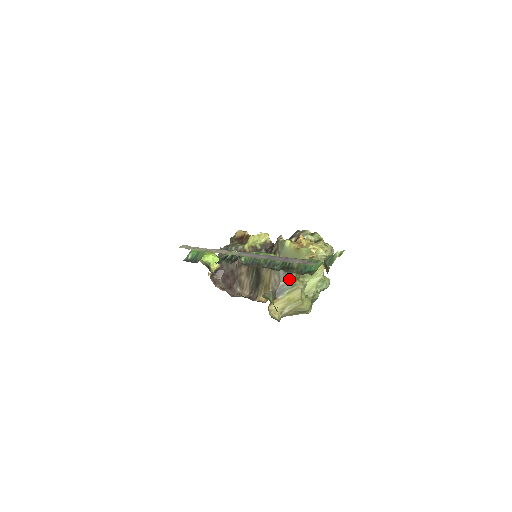
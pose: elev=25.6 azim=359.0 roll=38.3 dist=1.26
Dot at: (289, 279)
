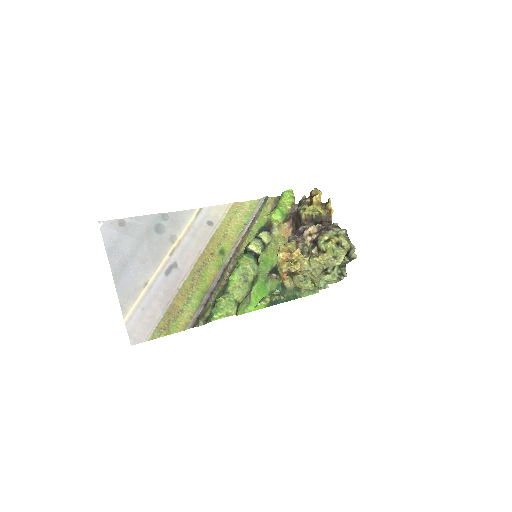
Dot at: occluded
